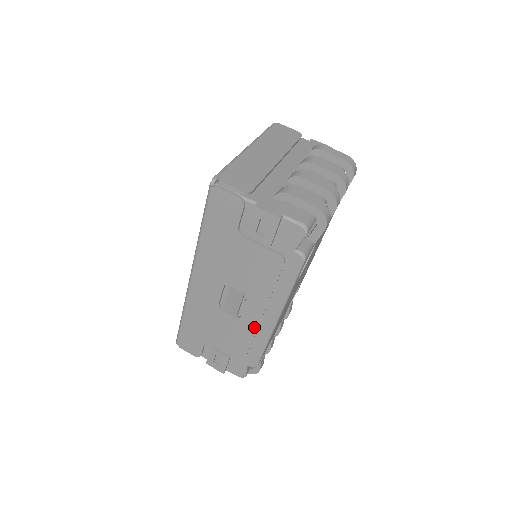
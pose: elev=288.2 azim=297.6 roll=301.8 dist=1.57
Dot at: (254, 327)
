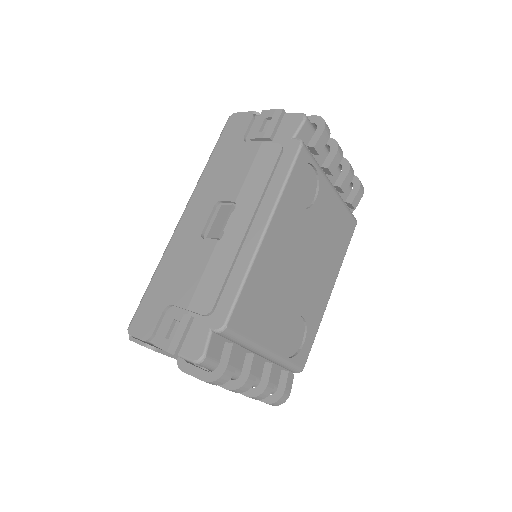
Dot at: (235, 247)
